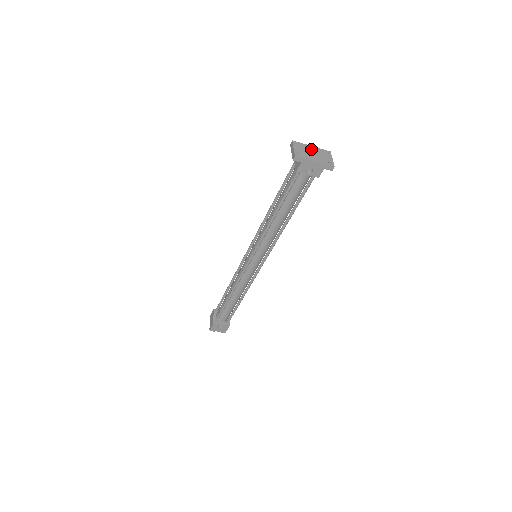
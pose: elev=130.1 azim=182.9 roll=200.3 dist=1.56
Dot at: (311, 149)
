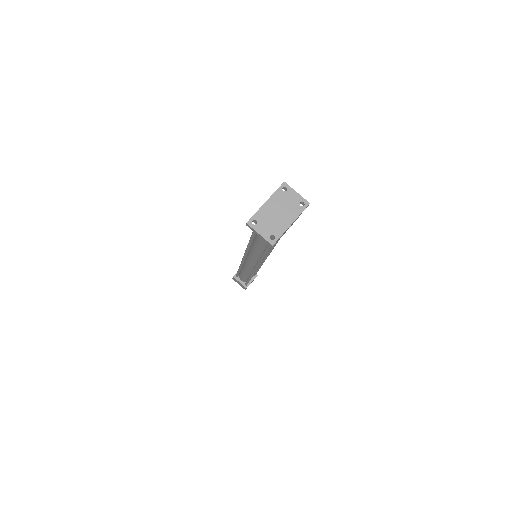
Dot at: (270, 209)
